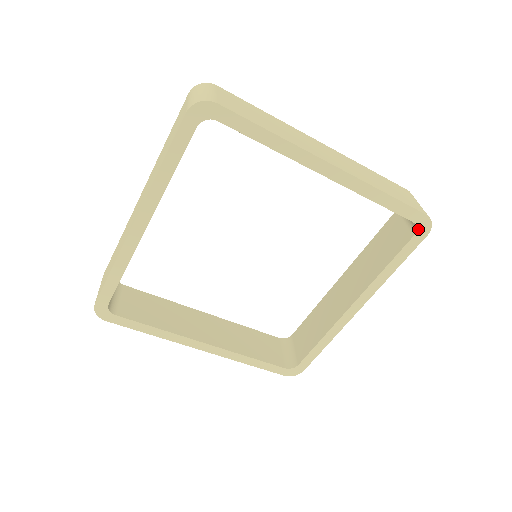
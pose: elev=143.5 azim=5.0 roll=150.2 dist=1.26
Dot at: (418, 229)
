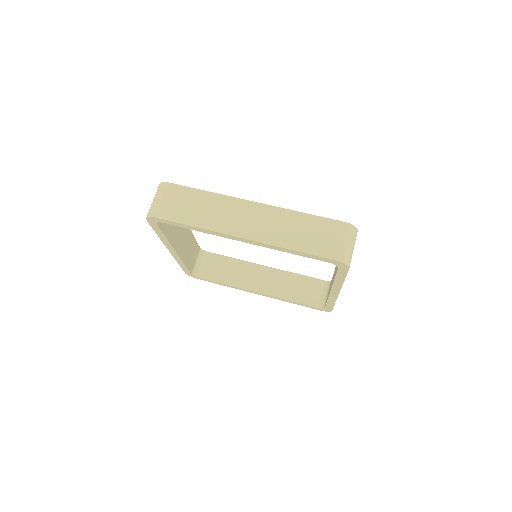
Dot at: (322, 309)
